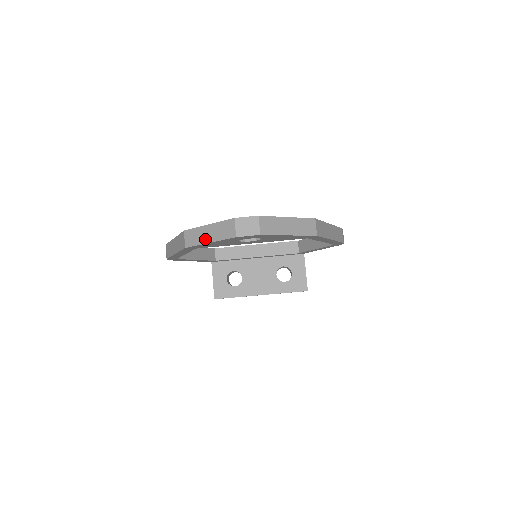
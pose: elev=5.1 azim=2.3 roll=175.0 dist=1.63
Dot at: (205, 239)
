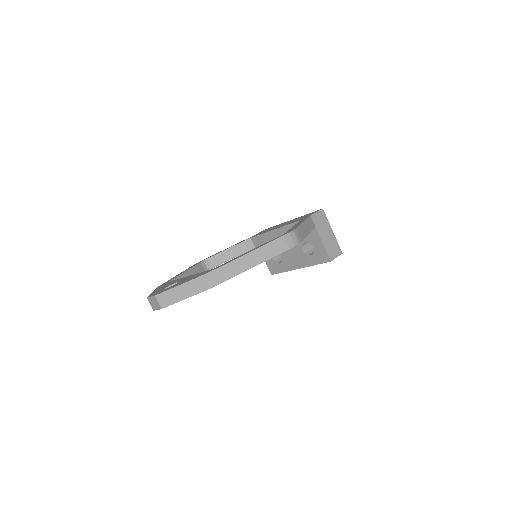
Dot at: occluded
